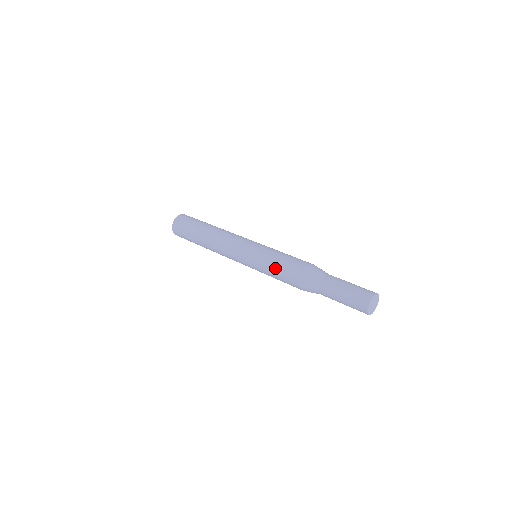
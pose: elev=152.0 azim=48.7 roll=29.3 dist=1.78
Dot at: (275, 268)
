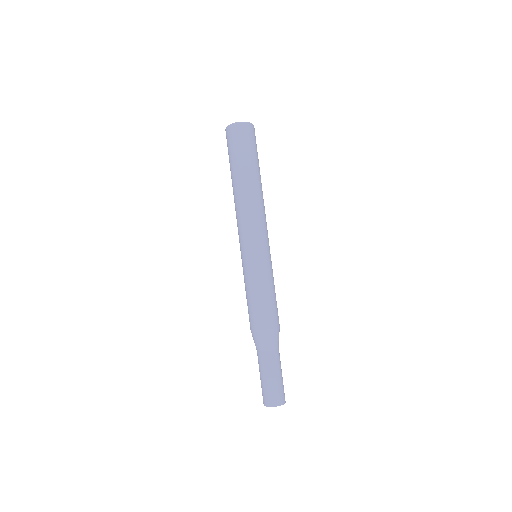
Dot at: (247, 297)
